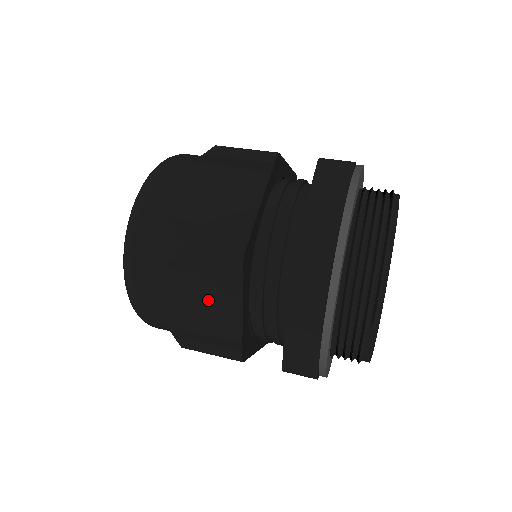
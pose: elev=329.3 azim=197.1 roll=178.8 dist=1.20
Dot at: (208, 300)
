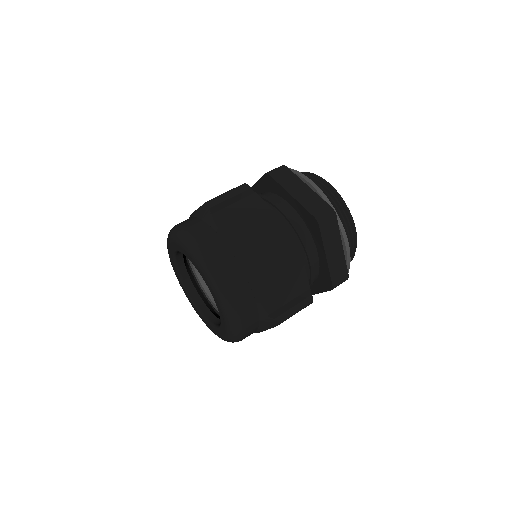
Dot at: occluded
